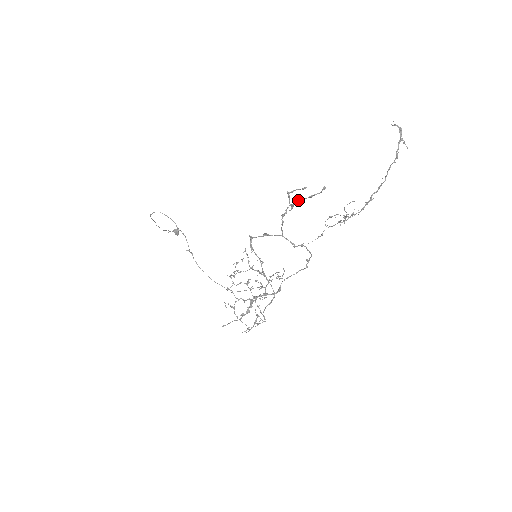
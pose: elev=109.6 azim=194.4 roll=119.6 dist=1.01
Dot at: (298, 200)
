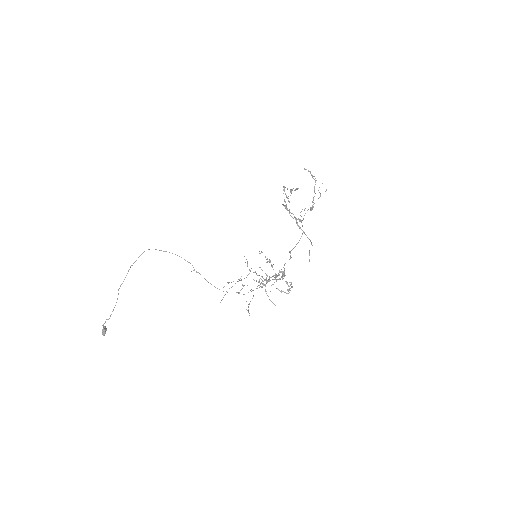
Dot at: (293, 188)
